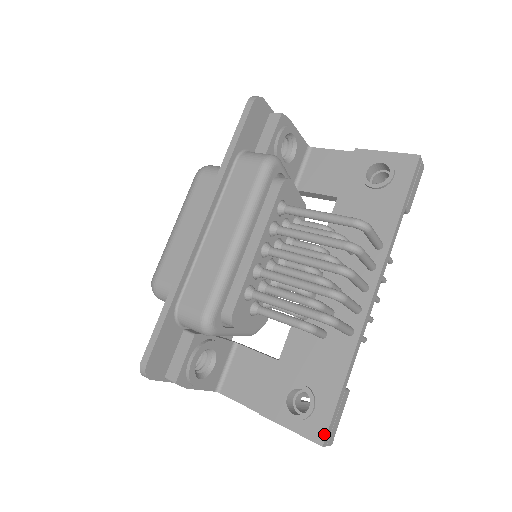
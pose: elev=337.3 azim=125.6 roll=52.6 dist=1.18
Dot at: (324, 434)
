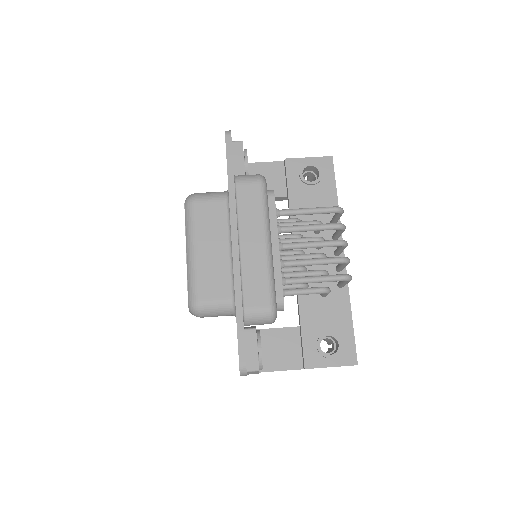
Dot at: (355, 356)
